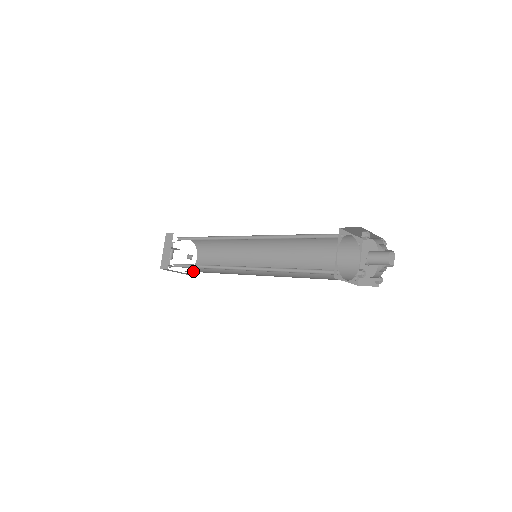
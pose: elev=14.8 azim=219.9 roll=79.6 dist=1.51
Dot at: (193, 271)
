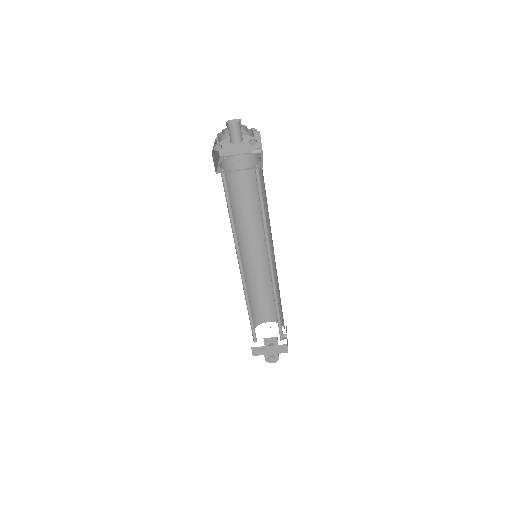
Dot at: occluded
